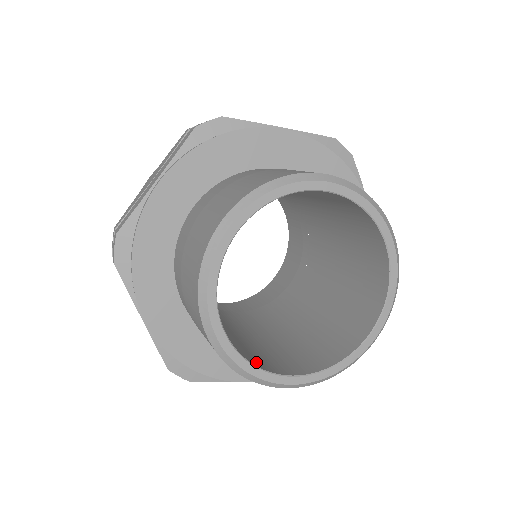
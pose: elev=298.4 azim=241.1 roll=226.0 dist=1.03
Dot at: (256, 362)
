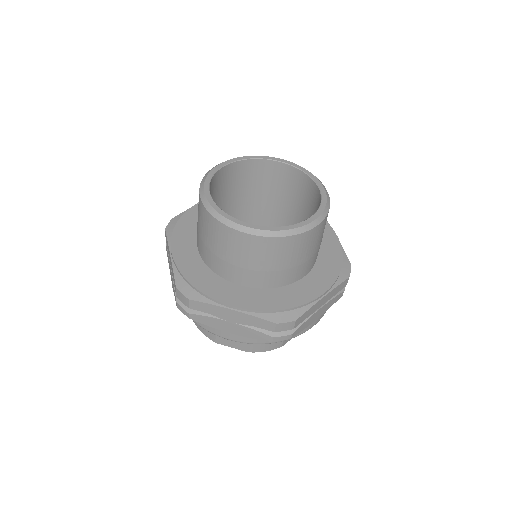
Dot at: occluded
